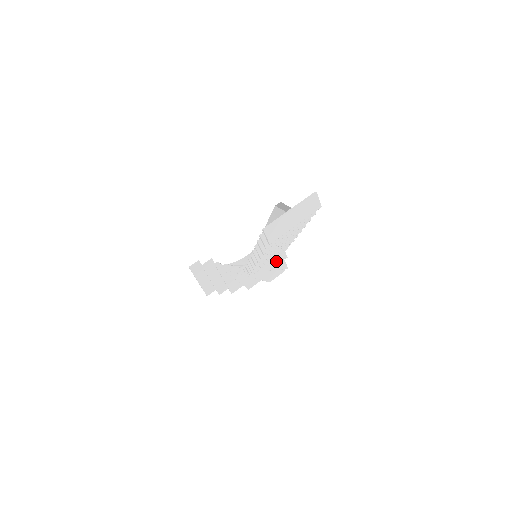
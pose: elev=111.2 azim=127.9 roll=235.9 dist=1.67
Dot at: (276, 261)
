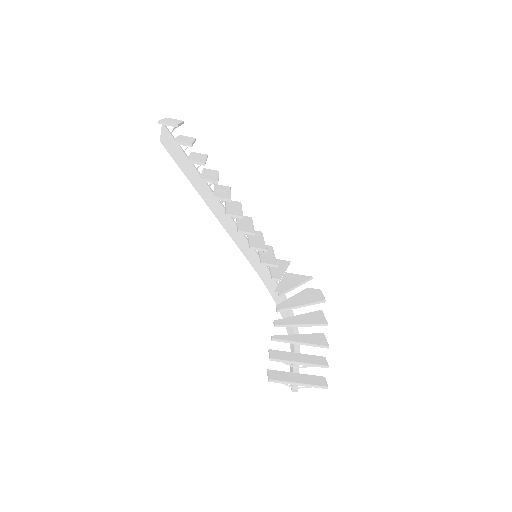
Dot at: (286, 266)
